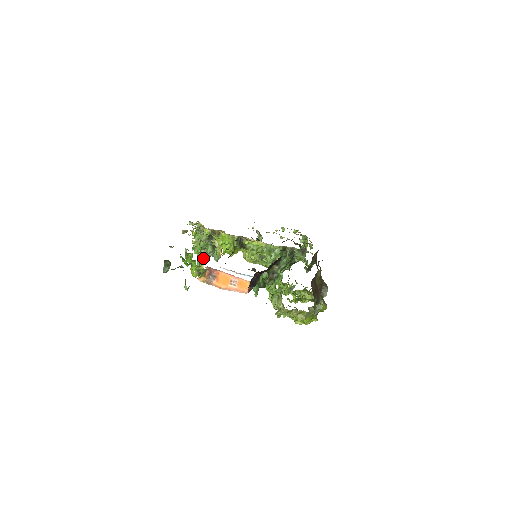
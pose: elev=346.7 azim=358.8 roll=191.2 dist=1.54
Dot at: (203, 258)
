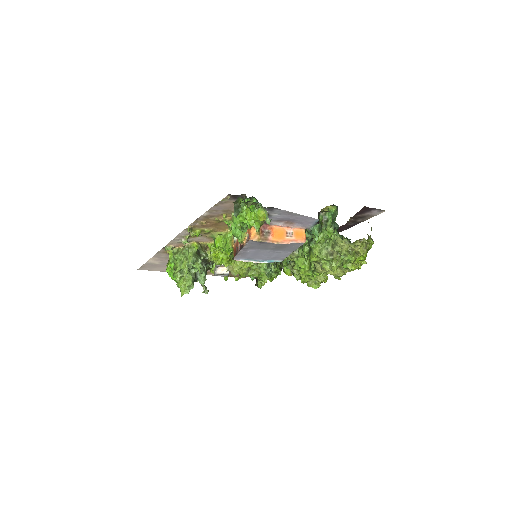
Dot at: (190, 281)
